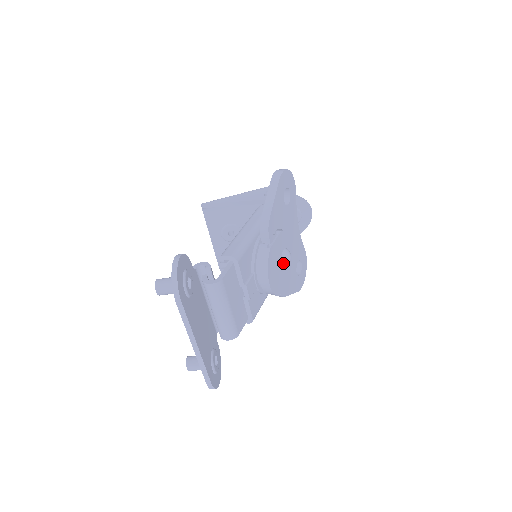
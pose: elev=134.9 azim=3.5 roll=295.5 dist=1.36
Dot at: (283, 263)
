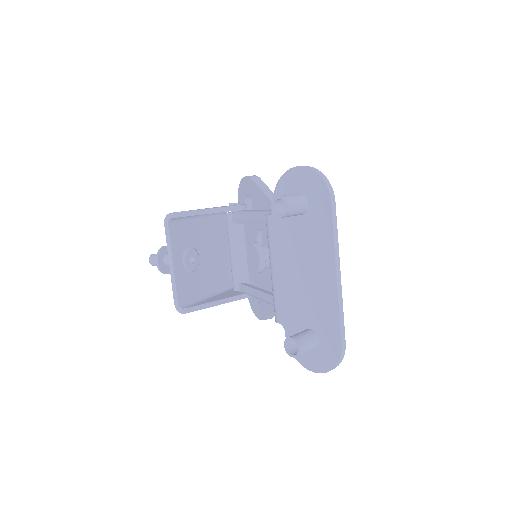
Dot at: occluded
